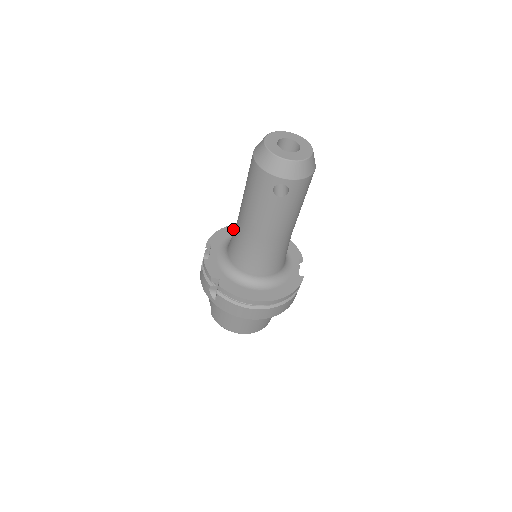
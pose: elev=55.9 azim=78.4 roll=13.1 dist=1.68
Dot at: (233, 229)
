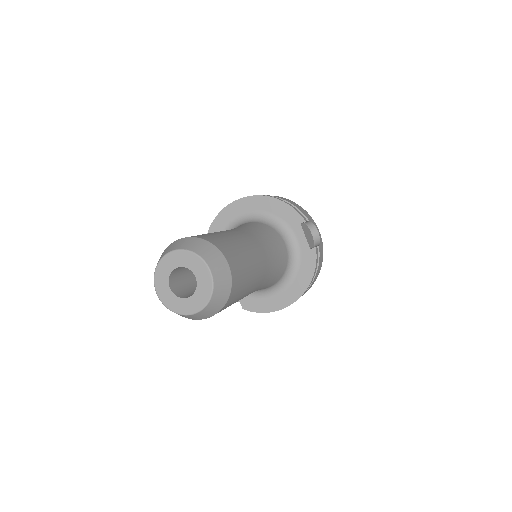
Dot at: (218, 226)
